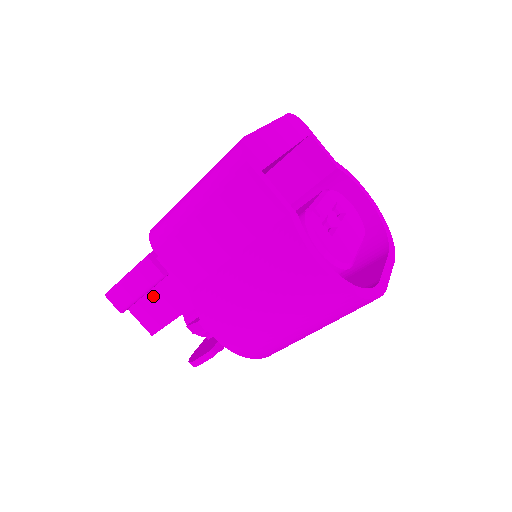
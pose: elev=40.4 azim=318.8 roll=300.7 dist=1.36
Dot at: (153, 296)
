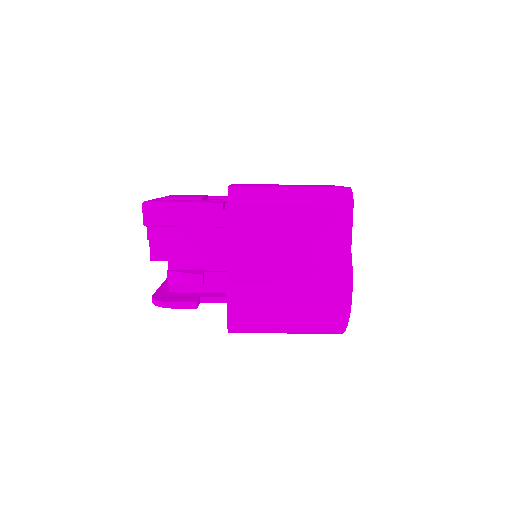
Dot at: (189, 232)
